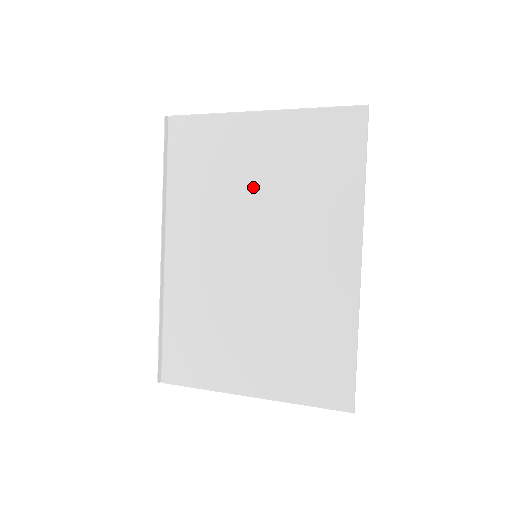
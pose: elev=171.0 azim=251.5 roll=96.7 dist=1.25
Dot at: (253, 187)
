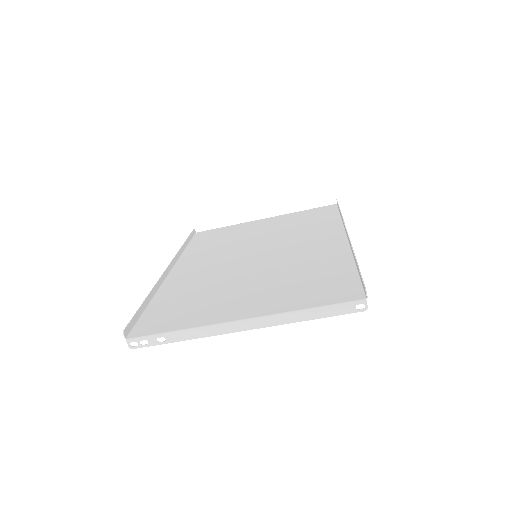
Dot at: (256, 236)
